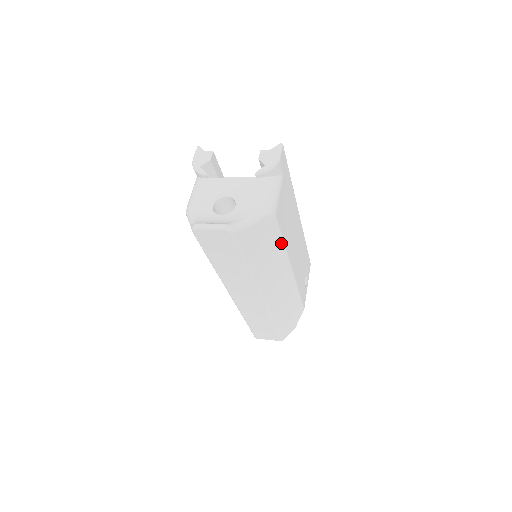
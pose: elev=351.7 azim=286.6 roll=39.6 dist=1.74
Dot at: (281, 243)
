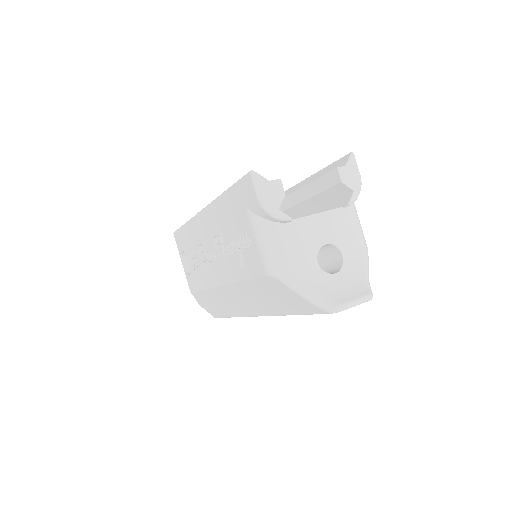
Dot at: occluded
